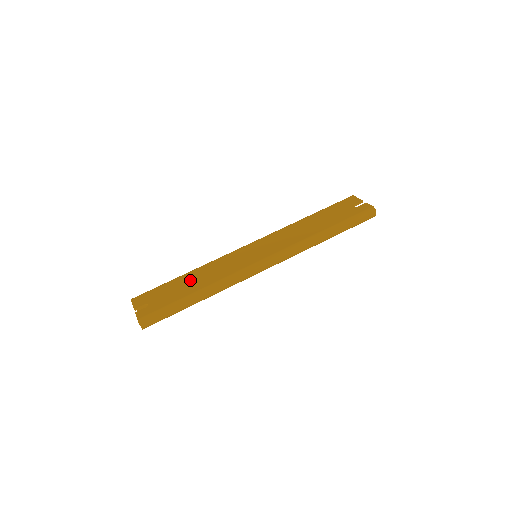
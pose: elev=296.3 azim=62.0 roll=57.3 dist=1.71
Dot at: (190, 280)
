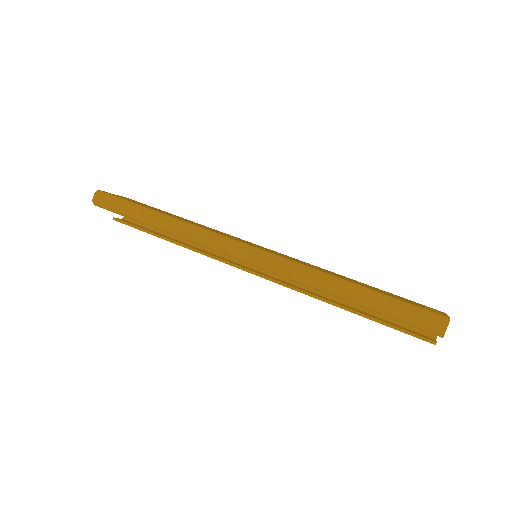
Dot at: occluded
